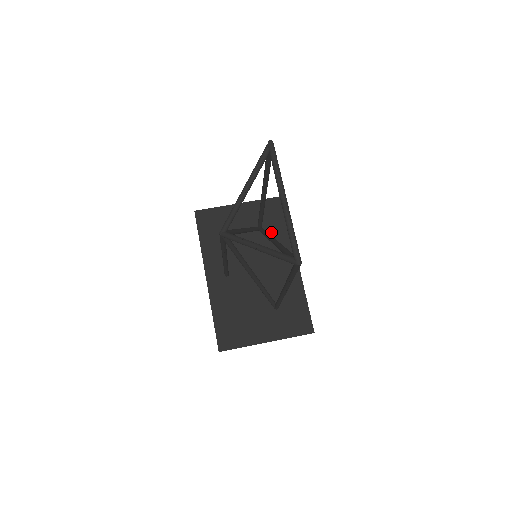
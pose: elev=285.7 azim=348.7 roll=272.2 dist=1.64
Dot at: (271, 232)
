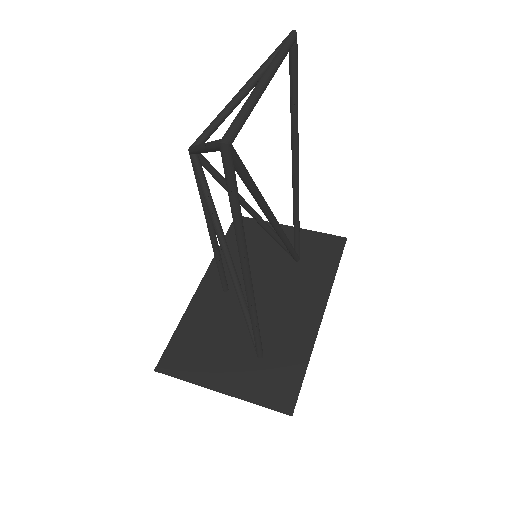
Dot at: (309, 268)
